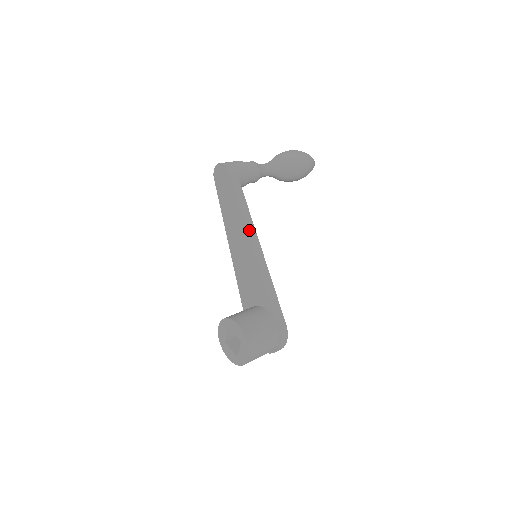
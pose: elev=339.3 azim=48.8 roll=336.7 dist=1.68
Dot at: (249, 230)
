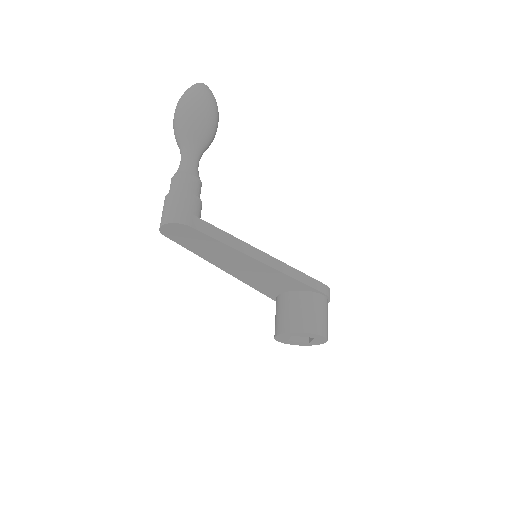
Dot at: (252, 255)
